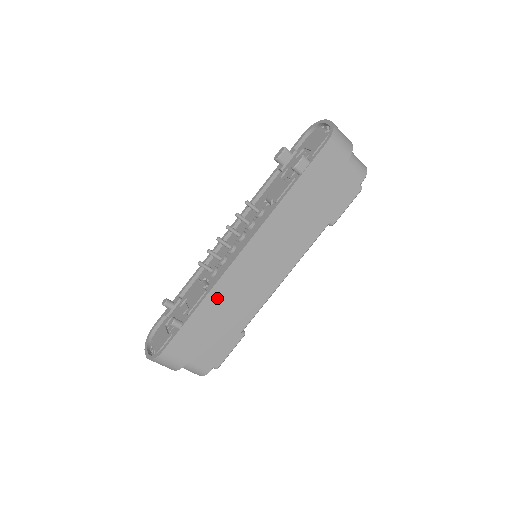
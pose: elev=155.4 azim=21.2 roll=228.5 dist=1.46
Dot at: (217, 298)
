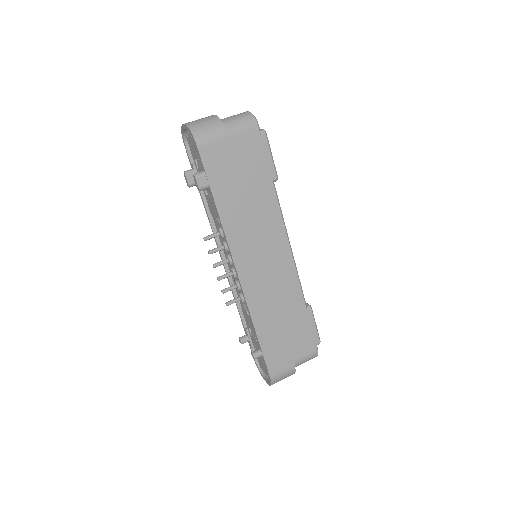
Dot at: (261, 314)
